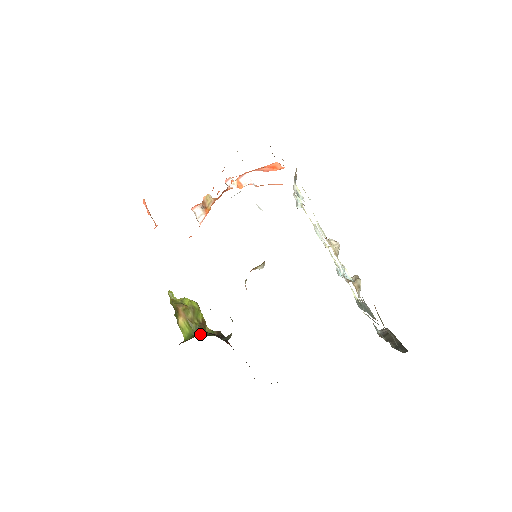
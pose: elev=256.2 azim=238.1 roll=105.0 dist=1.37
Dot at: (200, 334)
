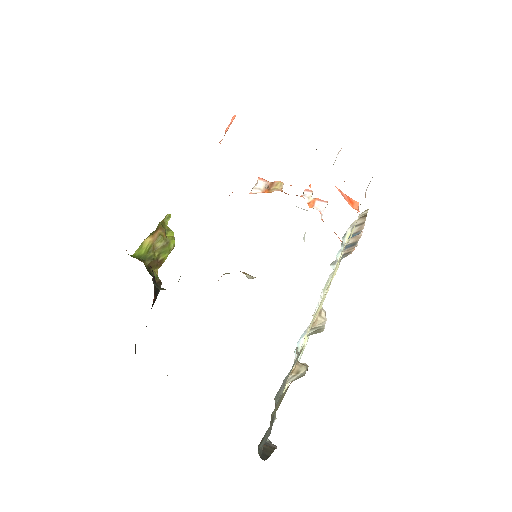
Dot at: (146, 264)
